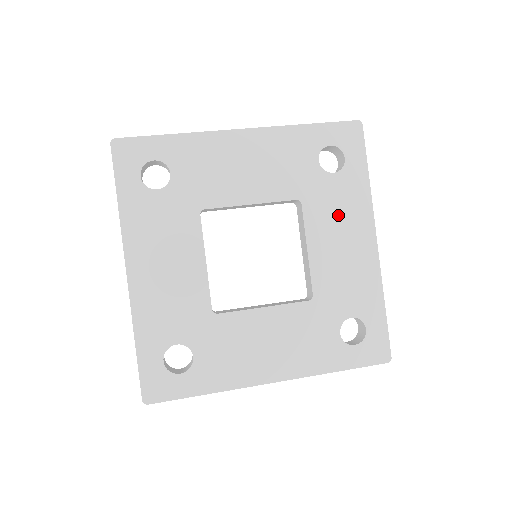
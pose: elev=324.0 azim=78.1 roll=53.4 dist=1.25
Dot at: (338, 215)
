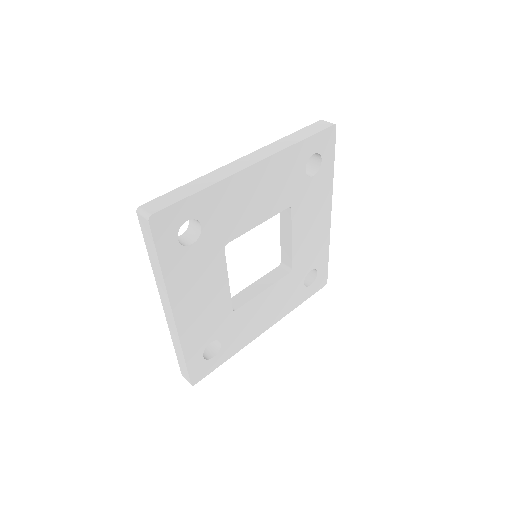
Dot at: (312, 207)
